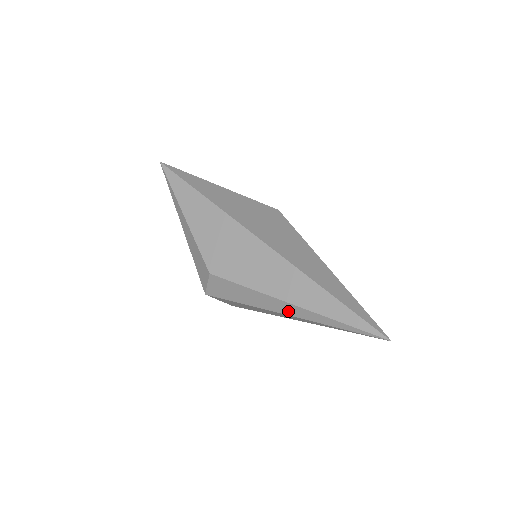
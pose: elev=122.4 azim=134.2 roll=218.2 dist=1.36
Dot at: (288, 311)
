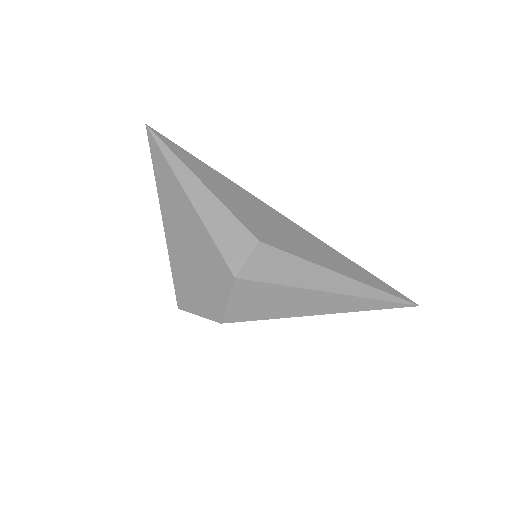
Dot at: (341, 287)
